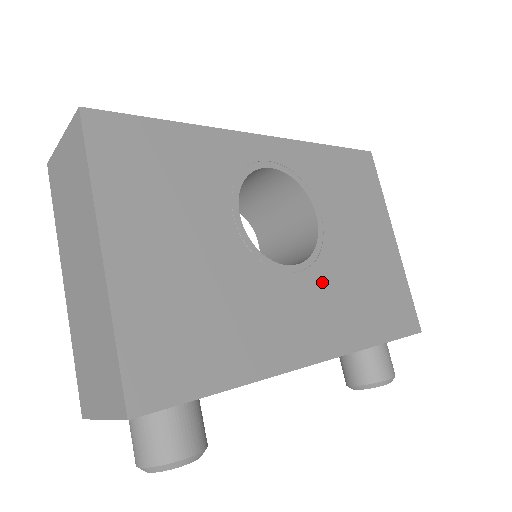
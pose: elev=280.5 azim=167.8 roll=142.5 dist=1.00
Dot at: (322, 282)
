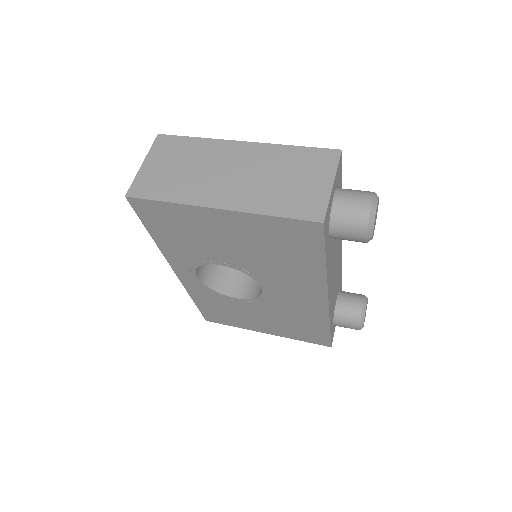
Dot at: occluded
